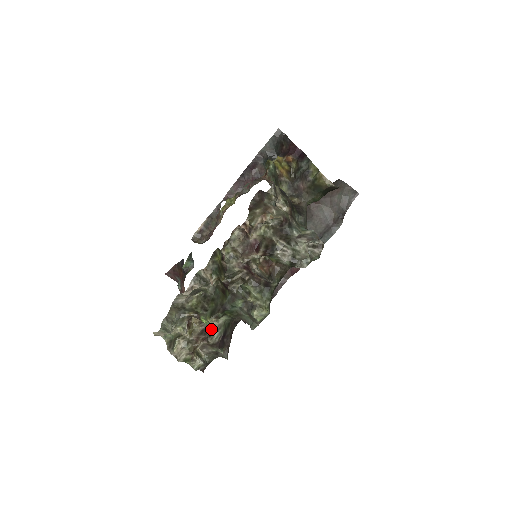
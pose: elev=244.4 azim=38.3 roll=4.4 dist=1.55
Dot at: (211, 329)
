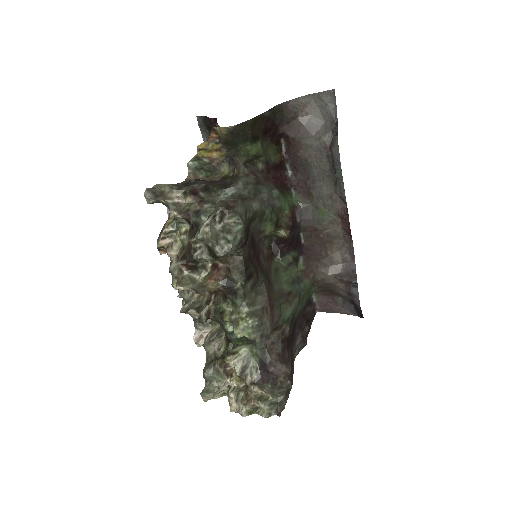
Dot at: (237, 368)
